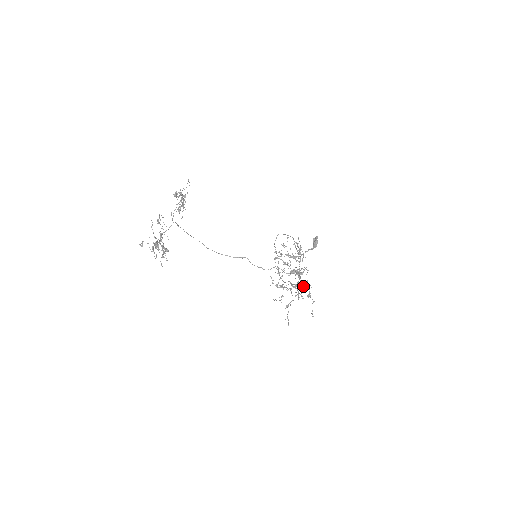
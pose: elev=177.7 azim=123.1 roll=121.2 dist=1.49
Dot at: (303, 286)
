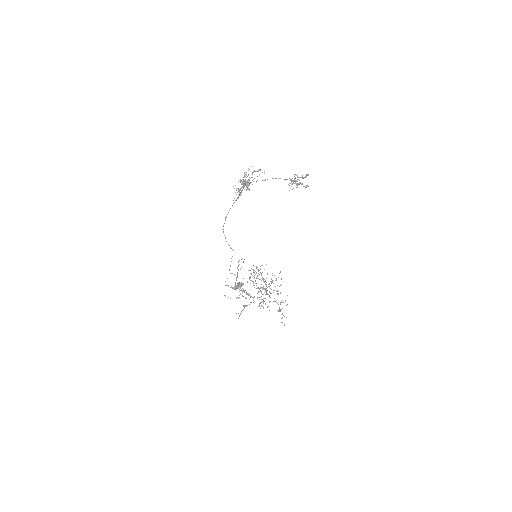
Dot at: occluded
